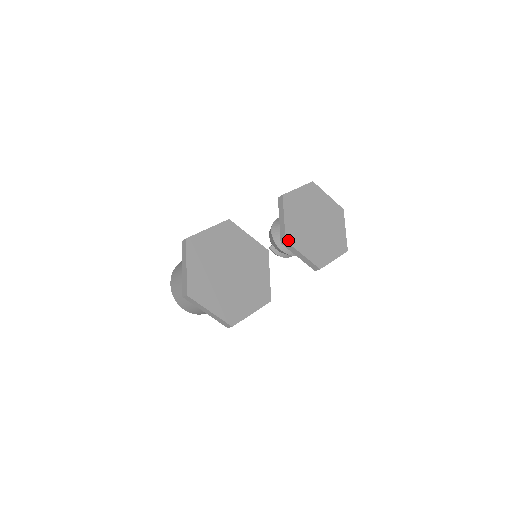
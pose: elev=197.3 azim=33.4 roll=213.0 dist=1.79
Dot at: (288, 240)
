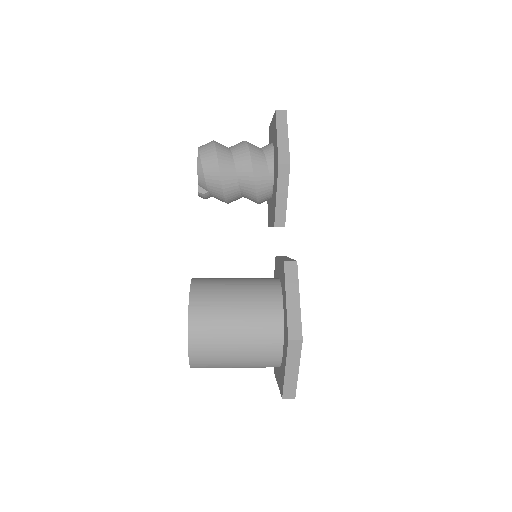
Dot at: occluded
